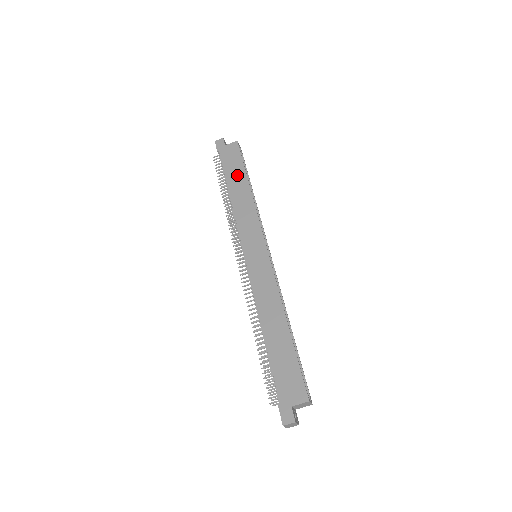
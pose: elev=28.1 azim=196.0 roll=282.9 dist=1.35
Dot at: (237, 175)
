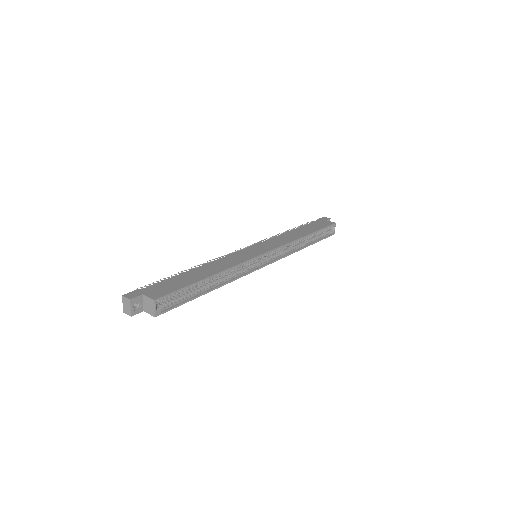
Dot at: (309, 229)
